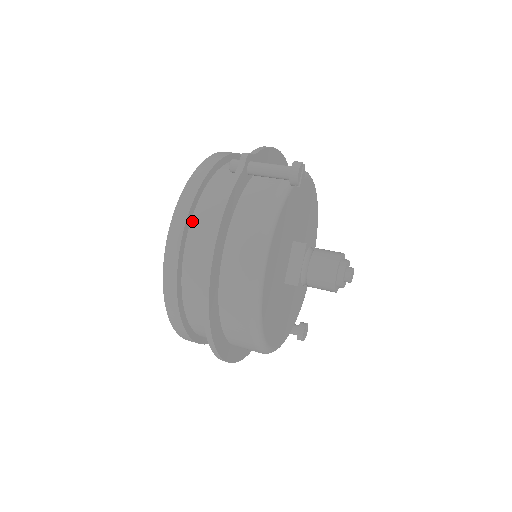
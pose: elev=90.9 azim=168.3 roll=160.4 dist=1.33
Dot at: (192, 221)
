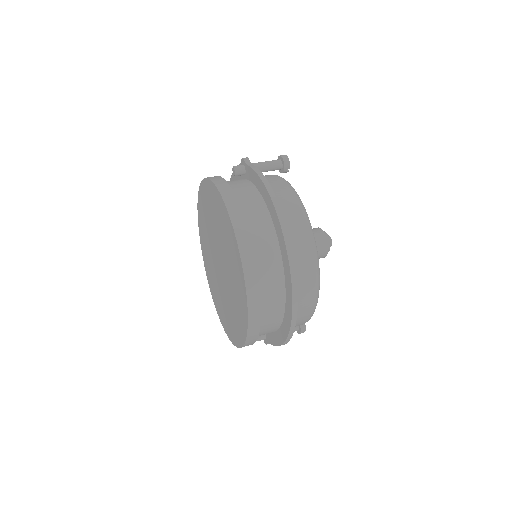
Dot at: occluded
